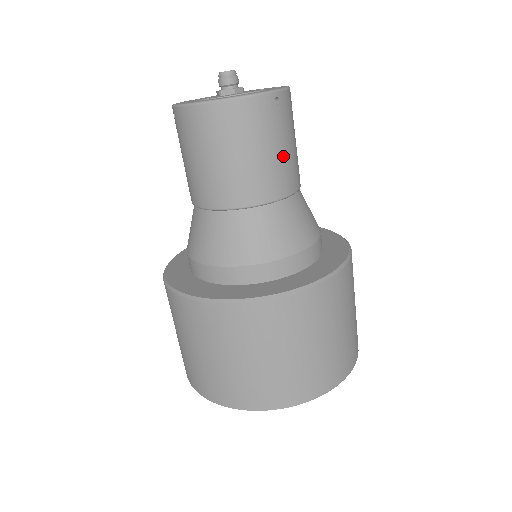
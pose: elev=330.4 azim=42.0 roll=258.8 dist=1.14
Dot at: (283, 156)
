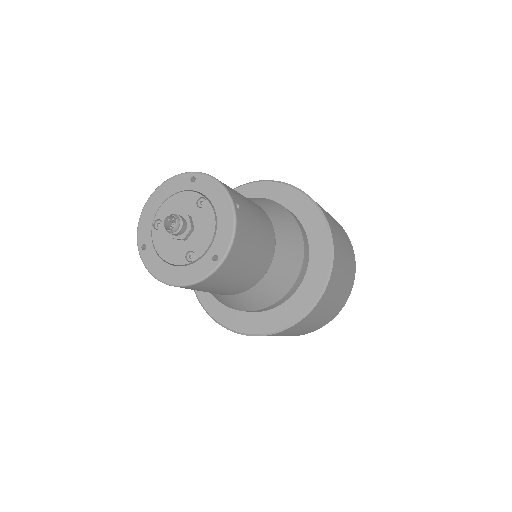
Dot at: (259, 219)
